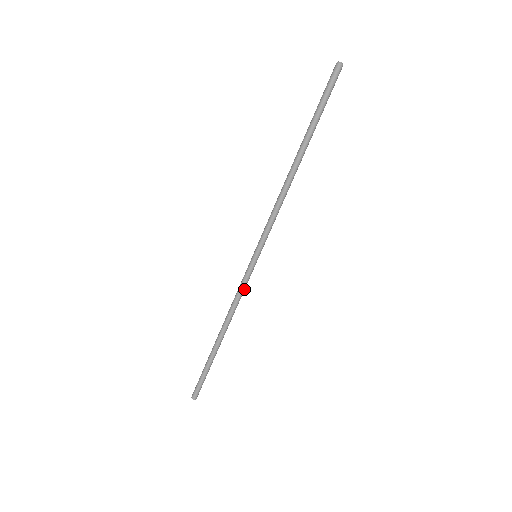
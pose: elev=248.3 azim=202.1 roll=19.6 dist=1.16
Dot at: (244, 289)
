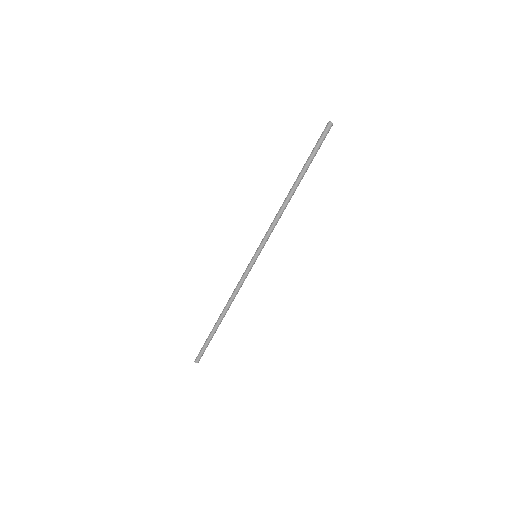
Dot at: (244, 280)
